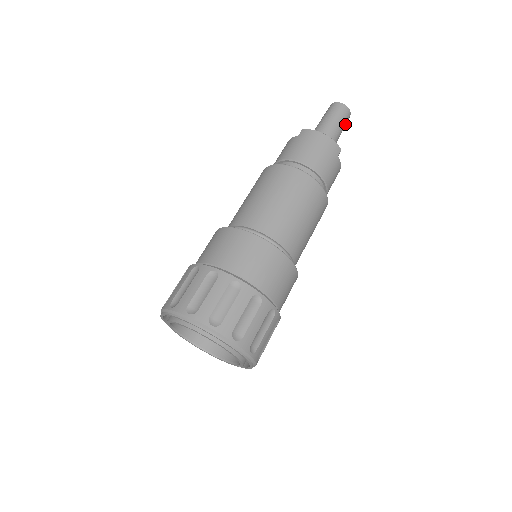
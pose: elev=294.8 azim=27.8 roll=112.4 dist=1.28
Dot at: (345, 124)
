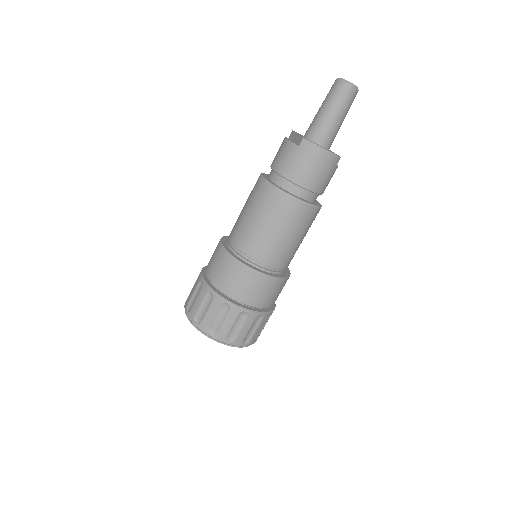
Dot at: (350, 106)
